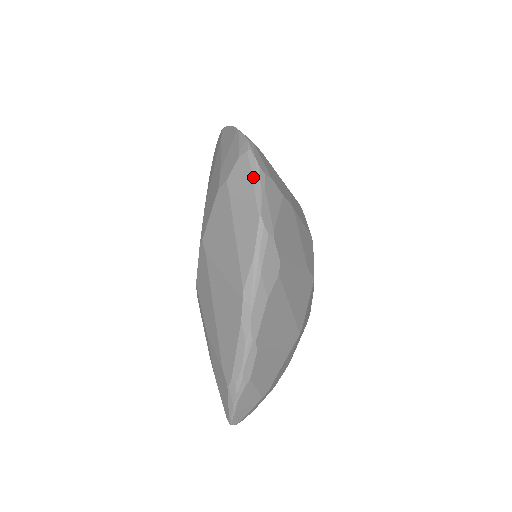
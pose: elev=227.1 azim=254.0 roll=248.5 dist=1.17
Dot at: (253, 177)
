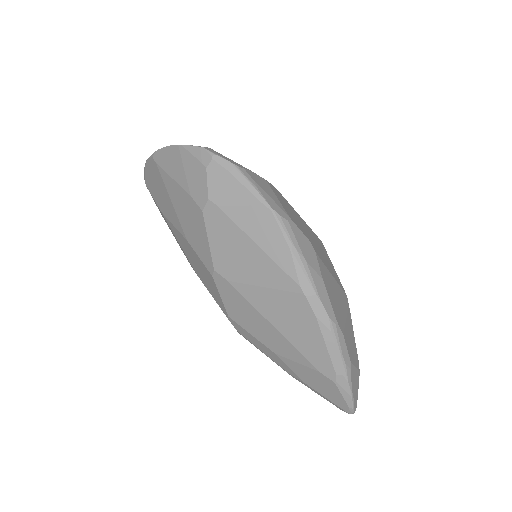
Dot at: (237, 178)
